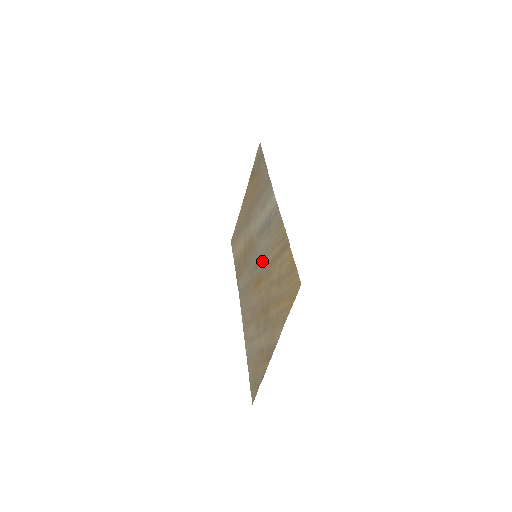
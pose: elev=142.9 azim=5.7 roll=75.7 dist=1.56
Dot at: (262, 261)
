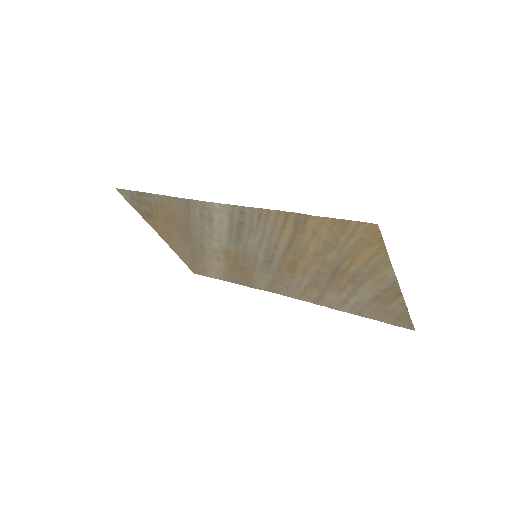
Dot at: (274, 253)
